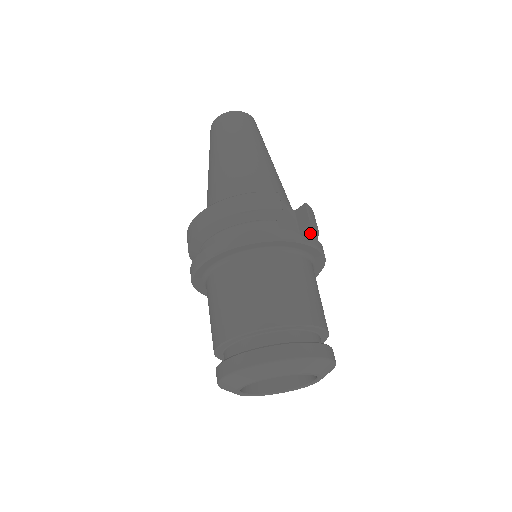
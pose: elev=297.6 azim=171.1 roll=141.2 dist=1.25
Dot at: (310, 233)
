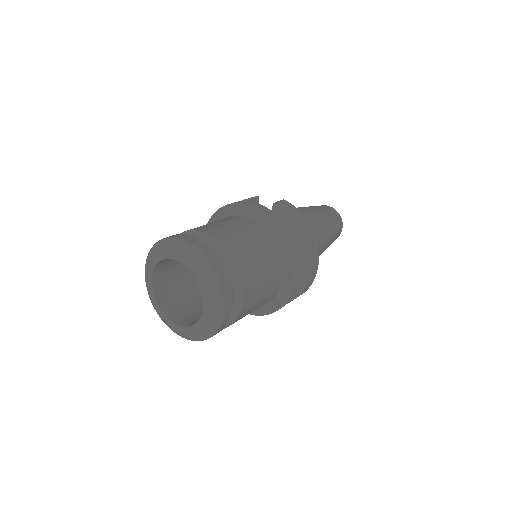
Dot at: (282, 217)
